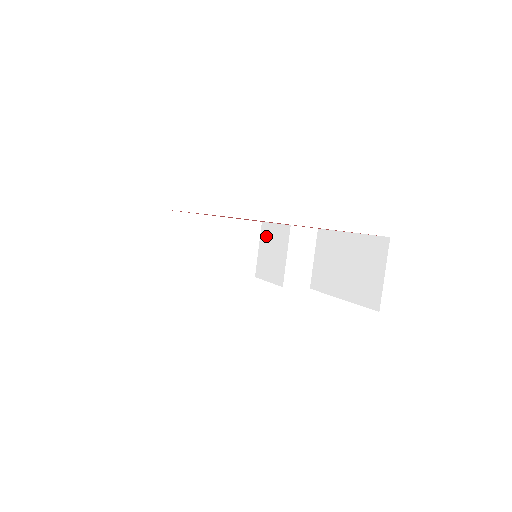
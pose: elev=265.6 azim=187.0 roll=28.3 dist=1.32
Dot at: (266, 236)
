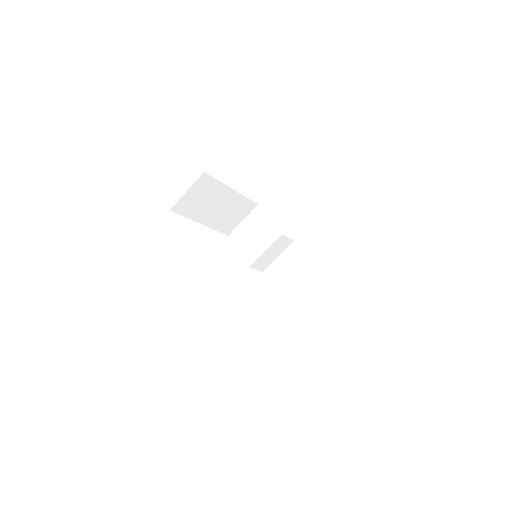
Dot at: (256, 219)
